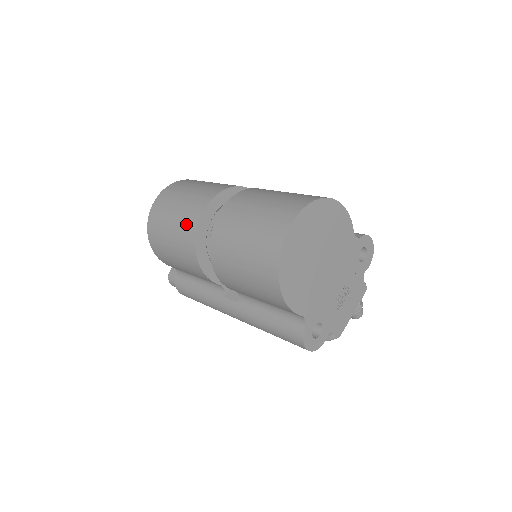
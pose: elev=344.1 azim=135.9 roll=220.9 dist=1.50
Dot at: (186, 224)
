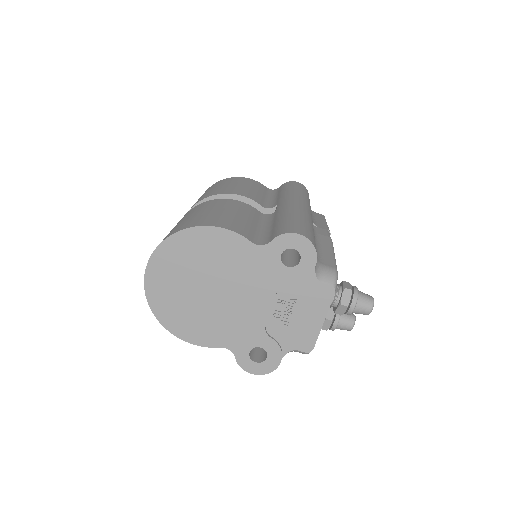
Dot at: occluded
